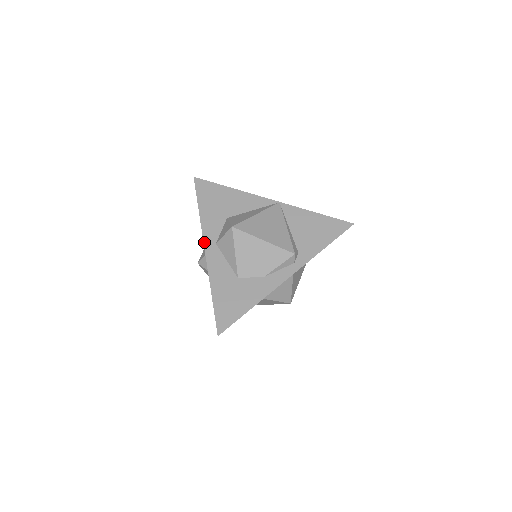
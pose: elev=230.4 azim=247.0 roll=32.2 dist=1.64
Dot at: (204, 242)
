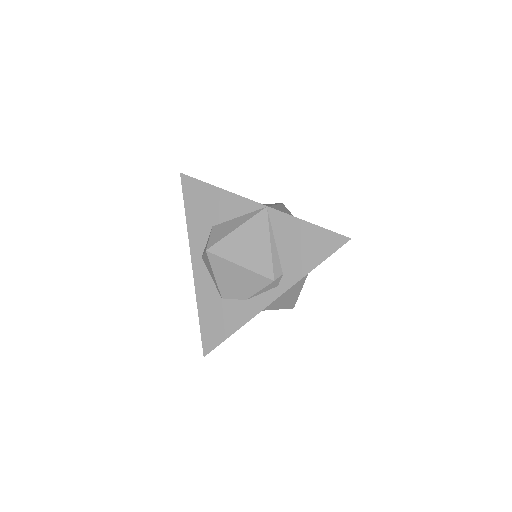
Dot at: (191, 255)
